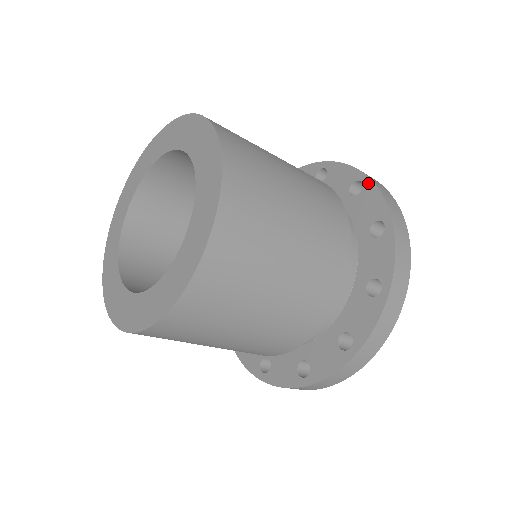
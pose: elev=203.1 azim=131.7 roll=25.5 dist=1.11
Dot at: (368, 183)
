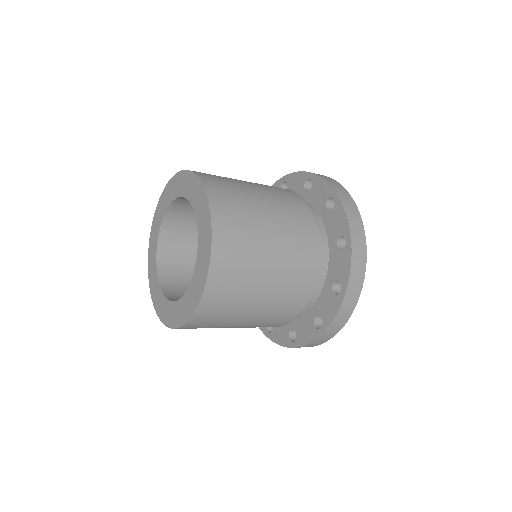
Dot at: (349, 248)
